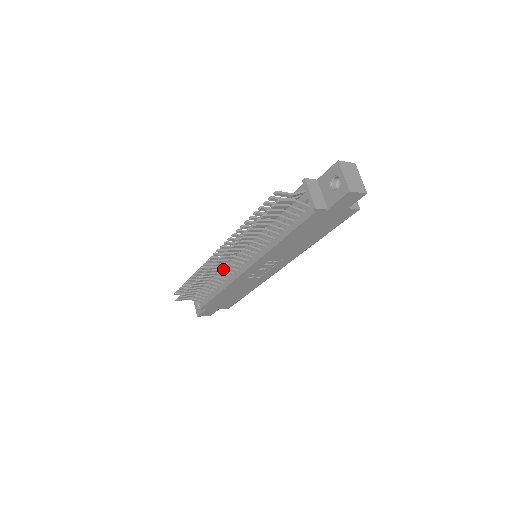
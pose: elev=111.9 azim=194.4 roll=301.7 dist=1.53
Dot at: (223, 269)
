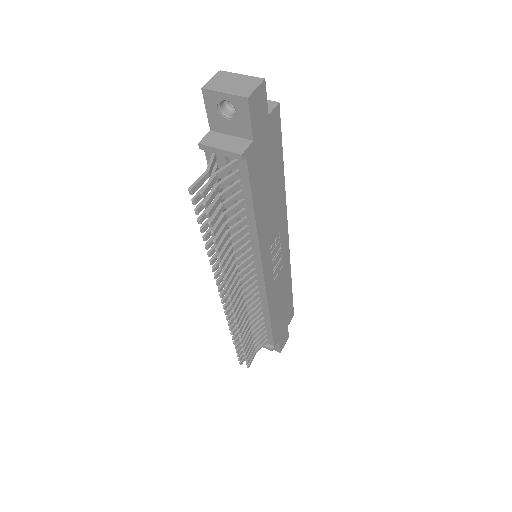
Dot at: (246, 301)
